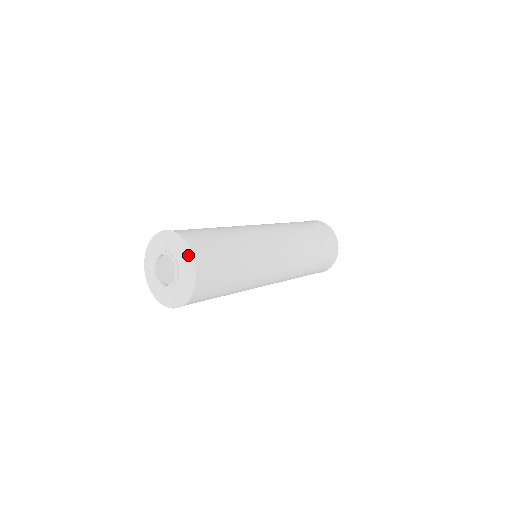
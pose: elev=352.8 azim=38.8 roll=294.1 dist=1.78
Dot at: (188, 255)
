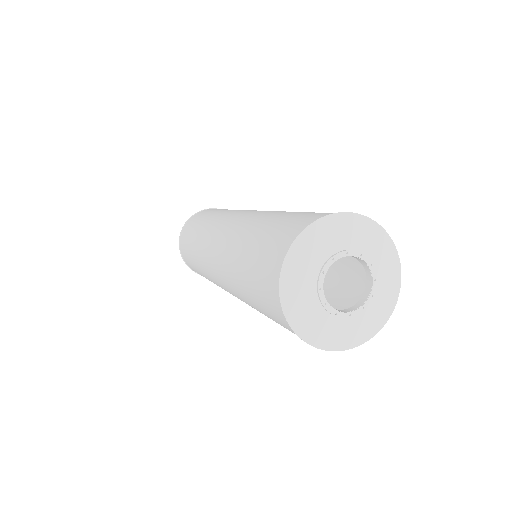
Dot at: (391, 295)
